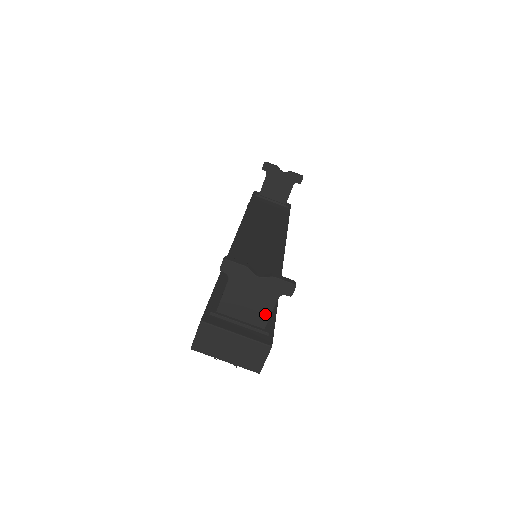
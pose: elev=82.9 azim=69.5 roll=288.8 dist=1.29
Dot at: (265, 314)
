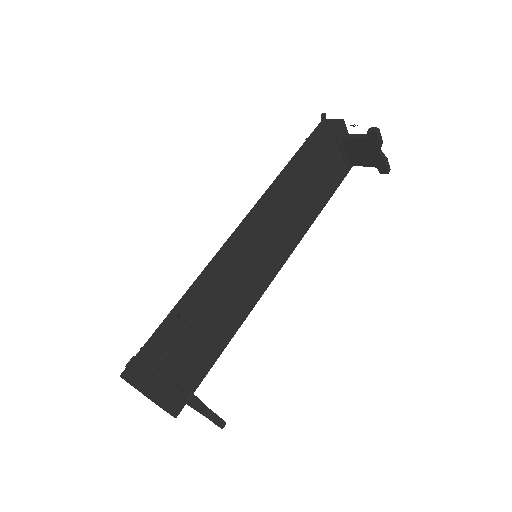
Dot at: (190, 406)
